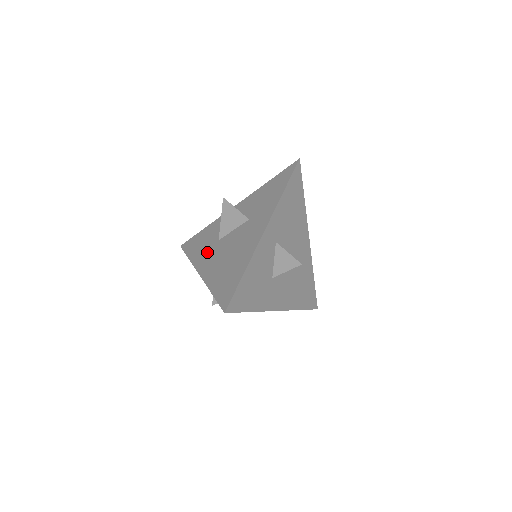
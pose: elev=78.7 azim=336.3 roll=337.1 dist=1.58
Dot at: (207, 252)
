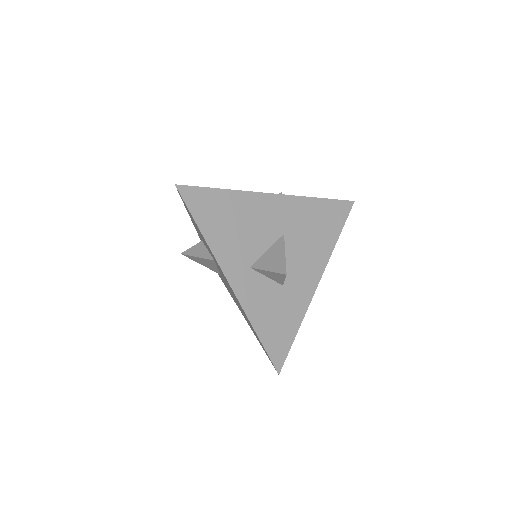
Dot at: (226, 286)
